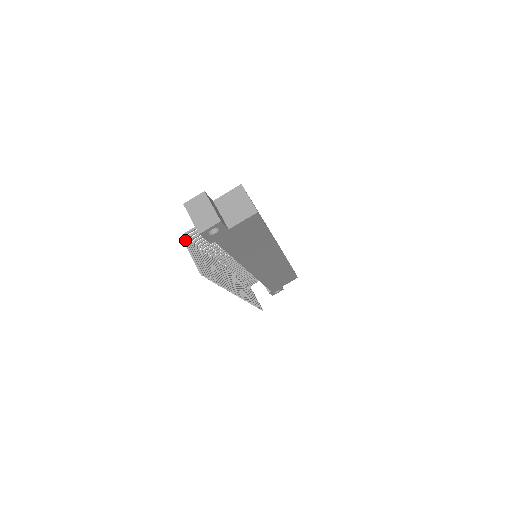
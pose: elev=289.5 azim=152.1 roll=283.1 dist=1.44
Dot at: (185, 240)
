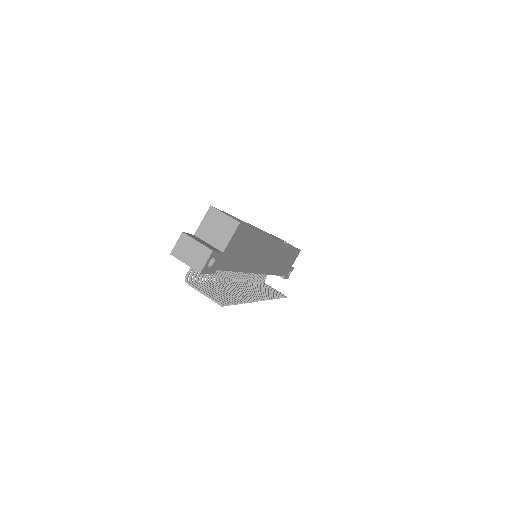
Dot at: (189, 283)
